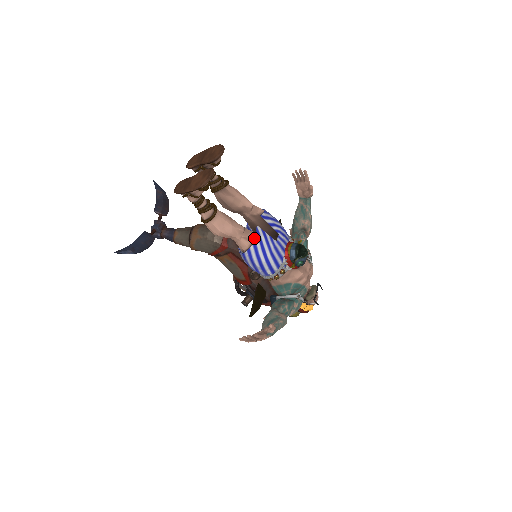
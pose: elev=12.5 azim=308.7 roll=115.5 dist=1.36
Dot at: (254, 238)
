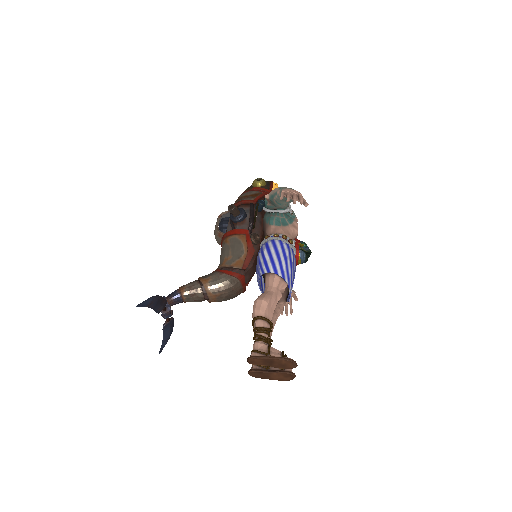
Dot at: occluded
